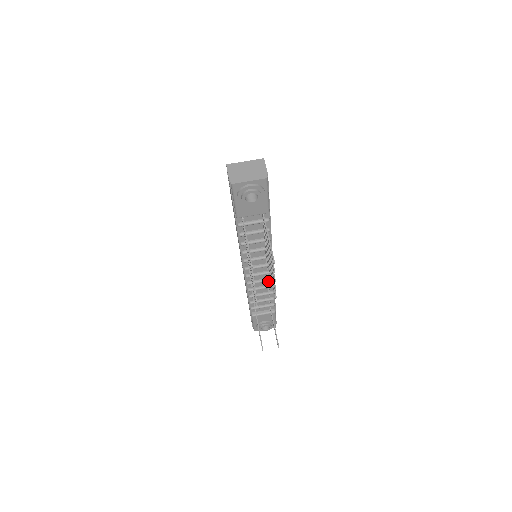
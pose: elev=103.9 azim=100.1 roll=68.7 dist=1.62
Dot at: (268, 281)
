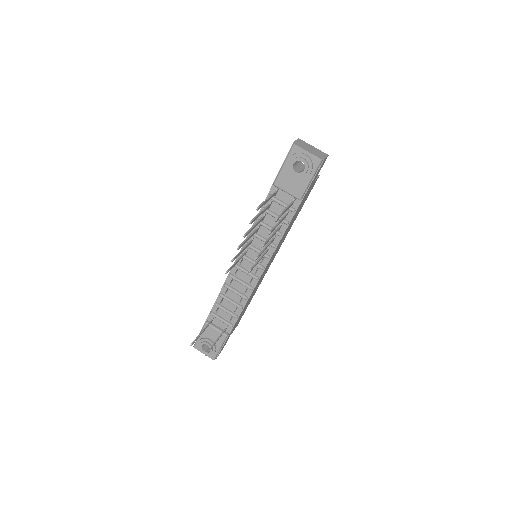
Dot at: (246, 292)
